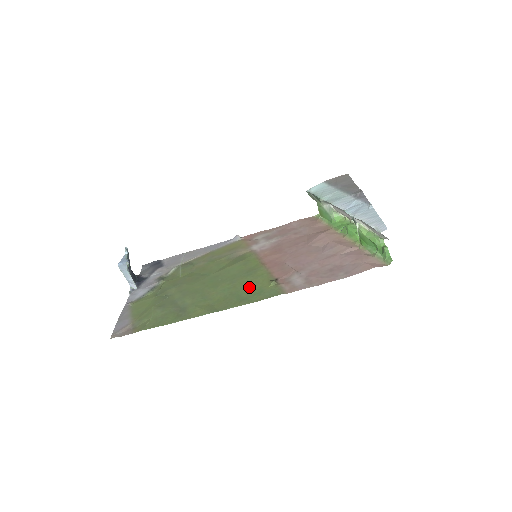
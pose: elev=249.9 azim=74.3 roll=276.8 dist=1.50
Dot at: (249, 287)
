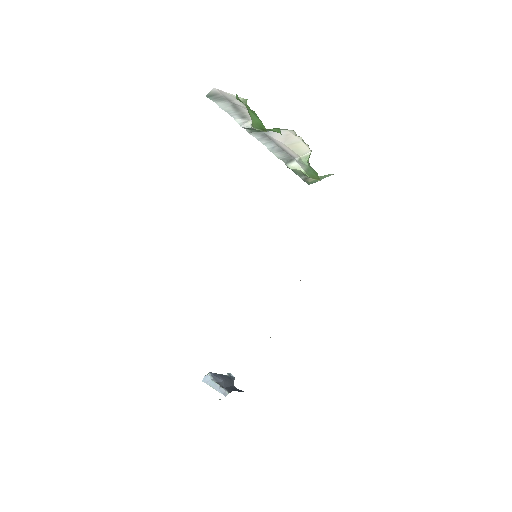
Dot at: occluded
